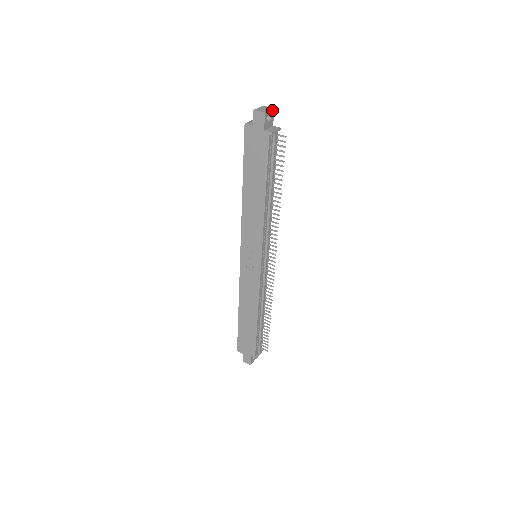
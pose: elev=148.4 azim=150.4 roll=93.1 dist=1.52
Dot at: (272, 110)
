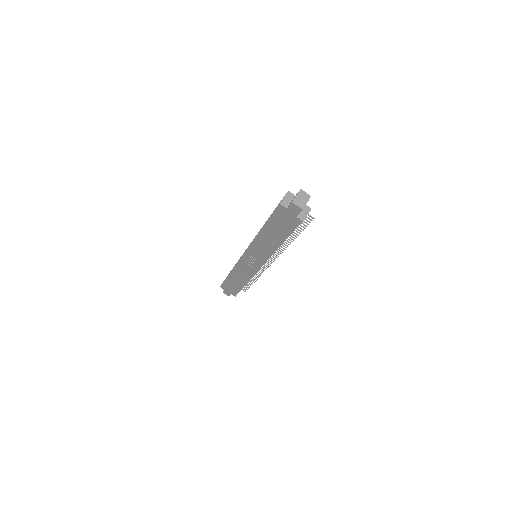
Dot at: occluded
